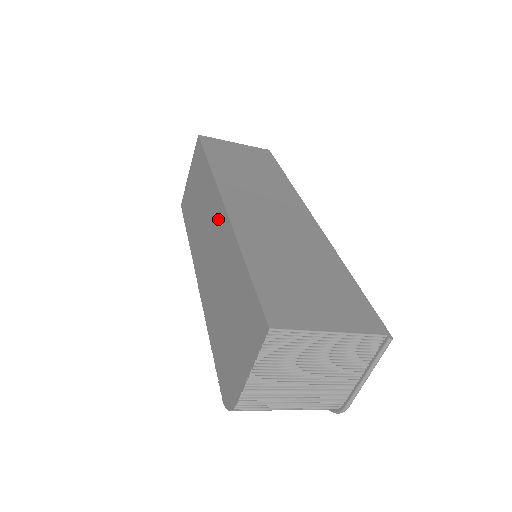
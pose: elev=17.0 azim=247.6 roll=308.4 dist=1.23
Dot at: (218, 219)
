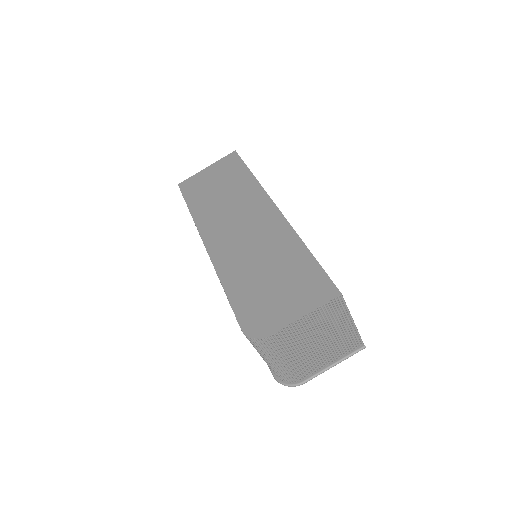
Dot at: (265, 214)
